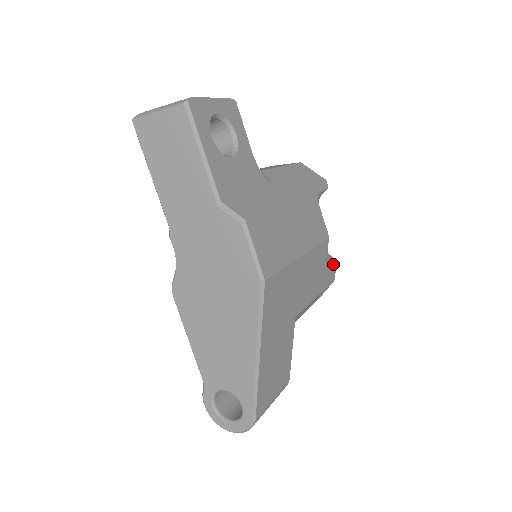
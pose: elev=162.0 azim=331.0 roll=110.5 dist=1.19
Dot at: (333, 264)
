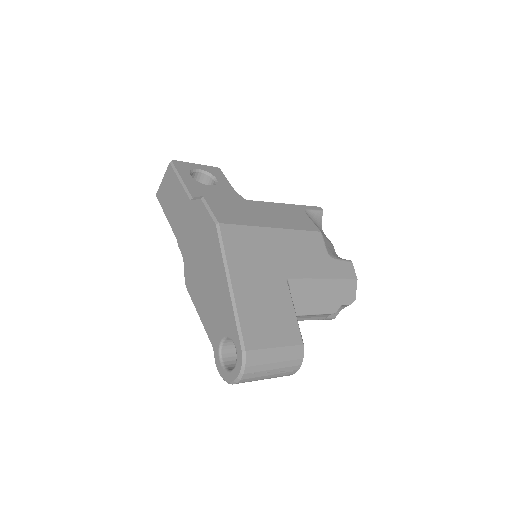
Dot at: (345, 261)
